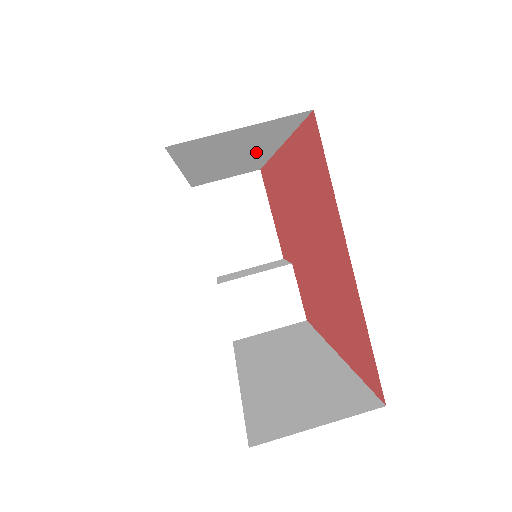
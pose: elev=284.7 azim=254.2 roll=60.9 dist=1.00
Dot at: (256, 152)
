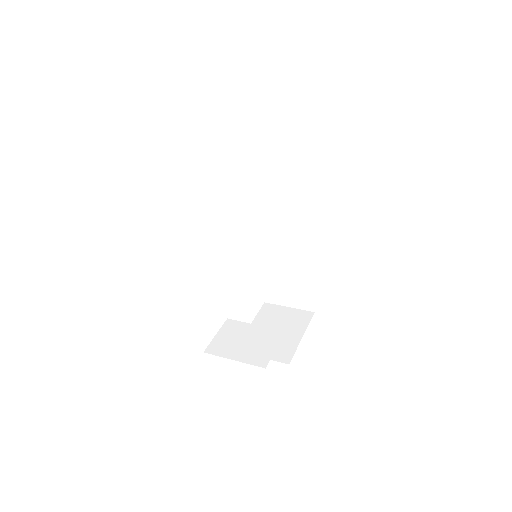
Dot at: (294, 215)
